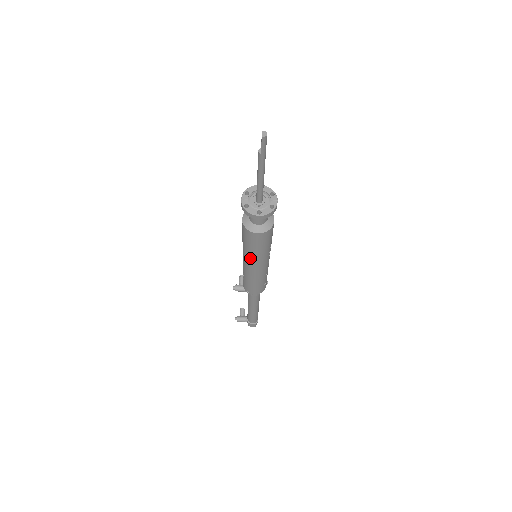
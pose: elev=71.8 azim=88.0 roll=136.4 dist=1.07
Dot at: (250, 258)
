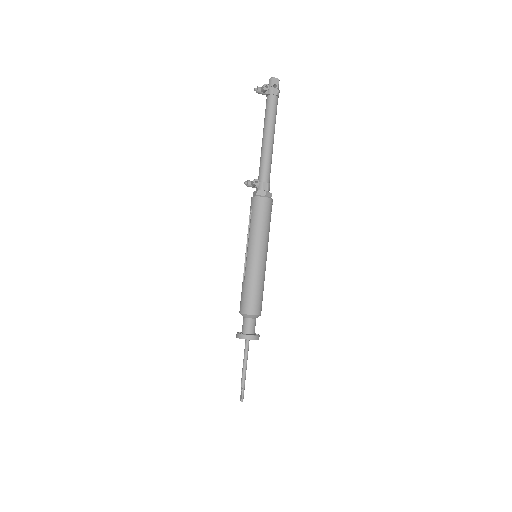
Dot at: occluded
